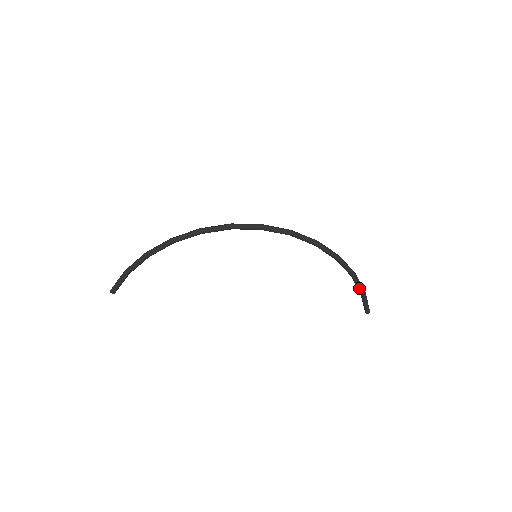
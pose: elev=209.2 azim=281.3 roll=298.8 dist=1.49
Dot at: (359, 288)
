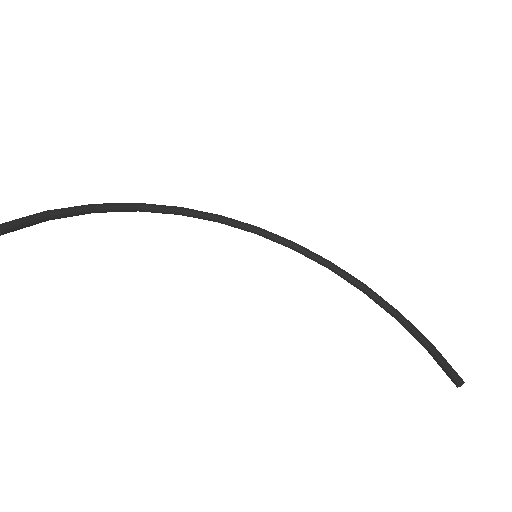
Dot at: (419, 334)
